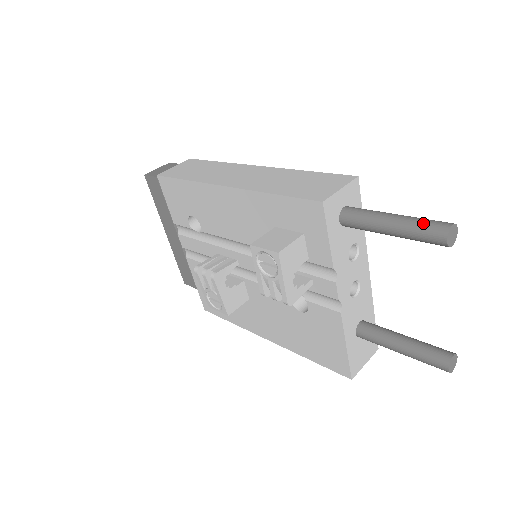
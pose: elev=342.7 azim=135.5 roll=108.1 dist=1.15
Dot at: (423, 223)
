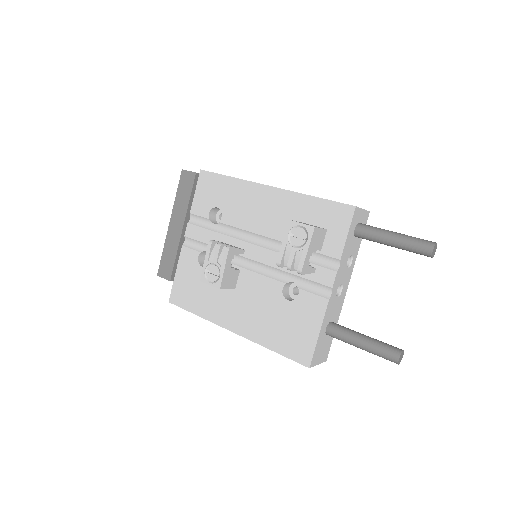
Dot at: (418, 238)
